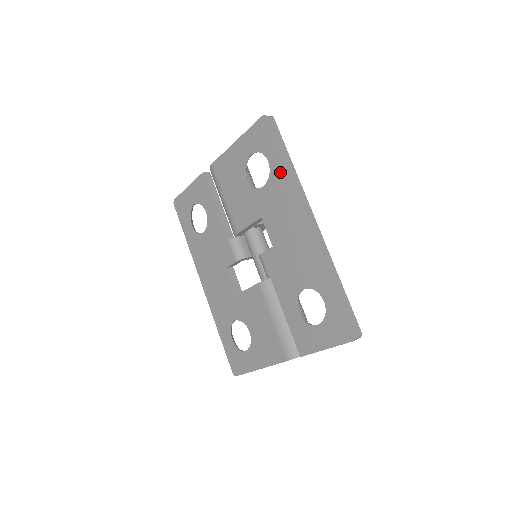
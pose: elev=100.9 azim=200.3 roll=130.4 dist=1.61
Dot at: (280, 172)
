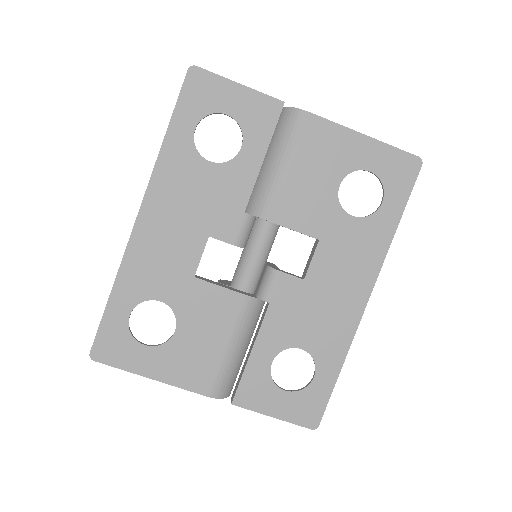
Dot at: (385, 227)
